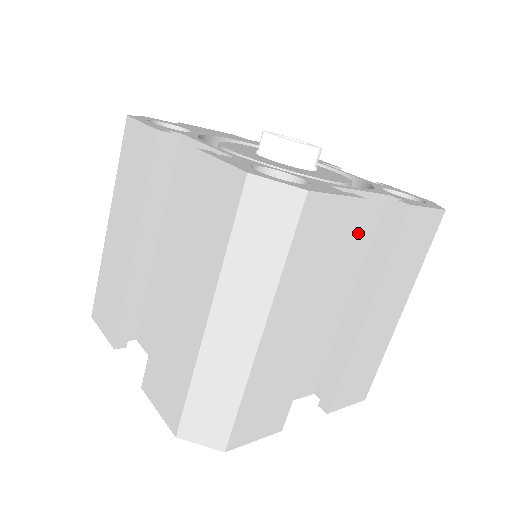
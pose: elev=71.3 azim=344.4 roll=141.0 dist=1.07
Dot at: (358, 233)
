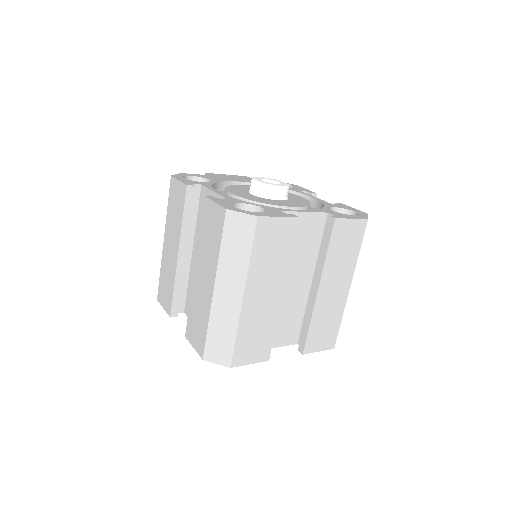
Dot at: (309, 237)
